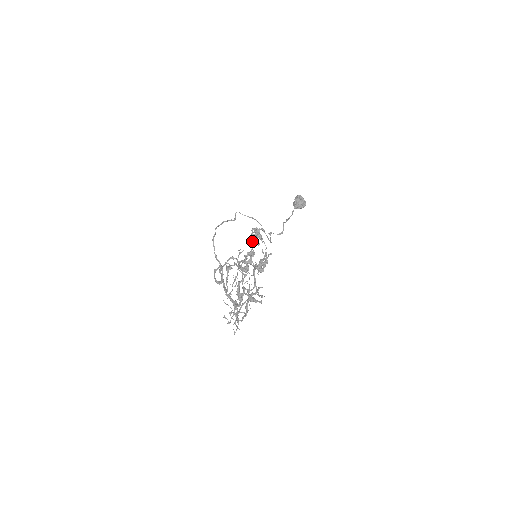
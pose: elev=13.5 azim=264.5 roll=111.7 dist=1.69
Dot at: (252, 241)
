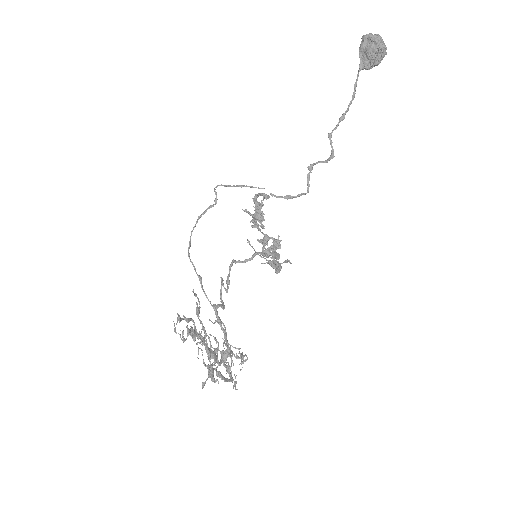
Dot at: occluded
